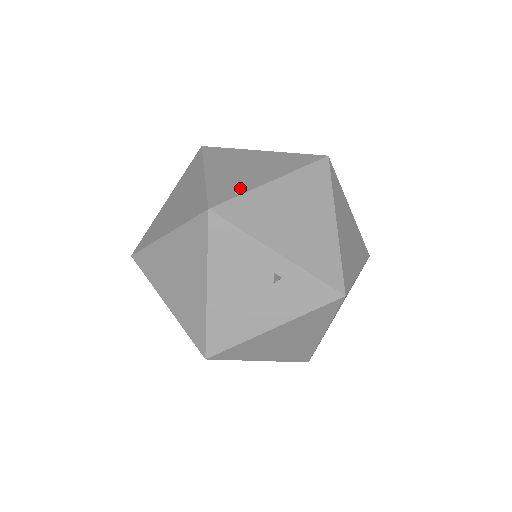
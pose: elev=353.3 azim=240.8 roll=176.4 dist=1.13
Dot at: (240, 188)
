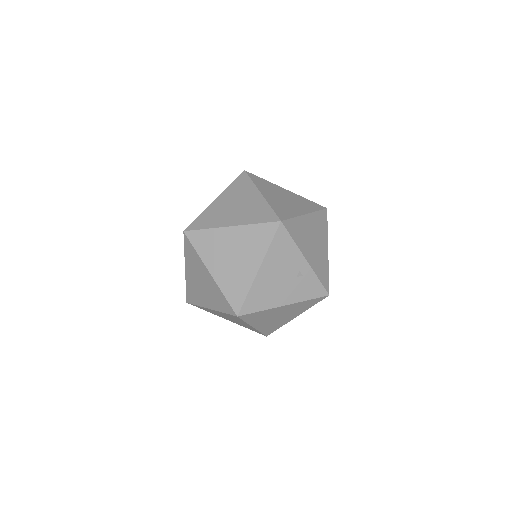
Dot at: (291, 213)
